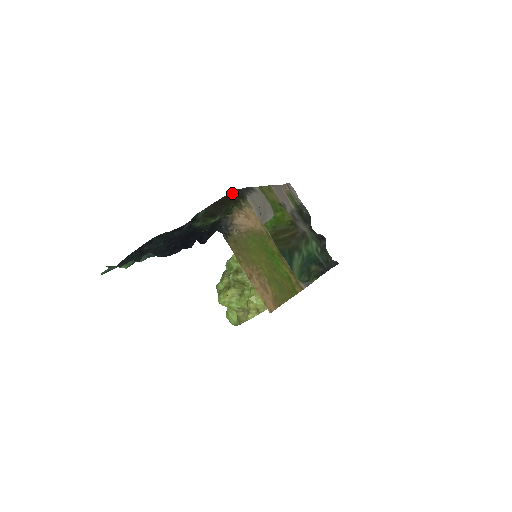
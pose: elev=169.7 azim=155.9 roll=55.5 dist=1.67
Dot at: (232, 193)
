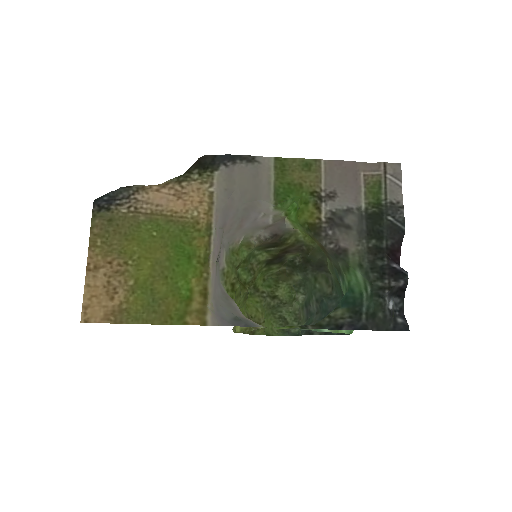
Dot at: (200, 158)
